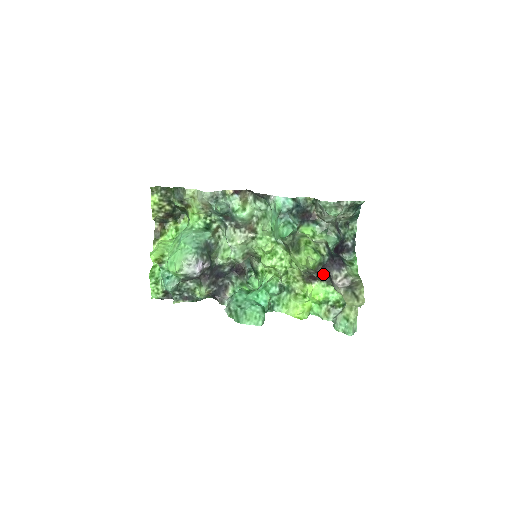
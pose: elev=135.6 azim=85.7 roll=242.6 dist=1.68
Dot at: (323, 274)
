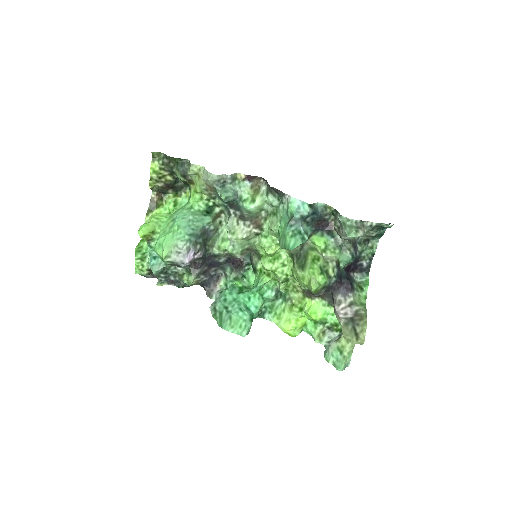
Dot at: (326, 293)
